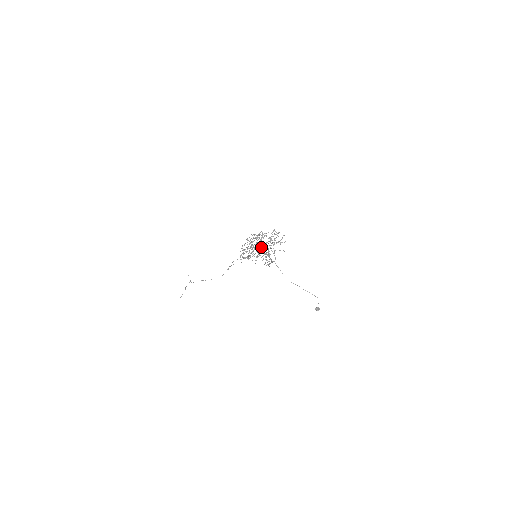
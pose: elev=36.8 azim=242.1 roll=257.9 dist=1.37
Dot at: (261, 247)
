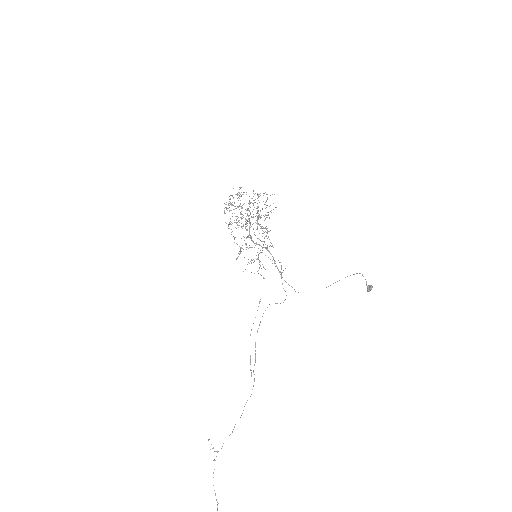
Dot at: occluded
